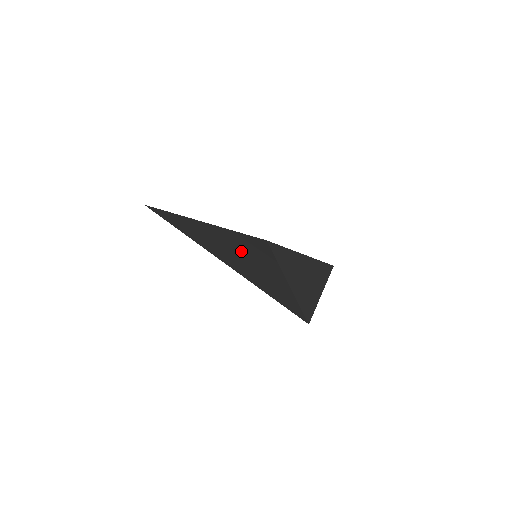
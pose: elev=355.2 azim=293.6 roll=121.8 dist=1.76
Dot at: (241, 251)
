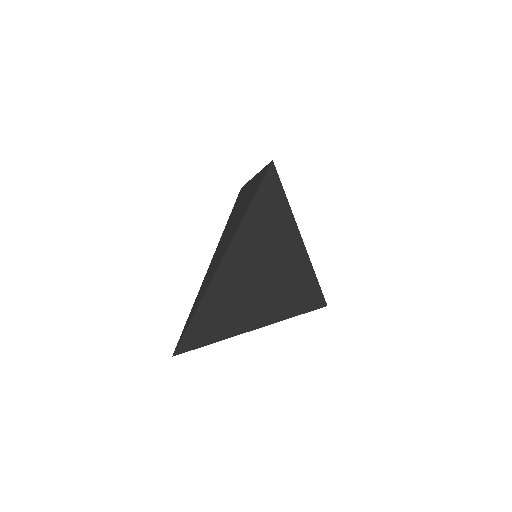
Dot at: occluded
